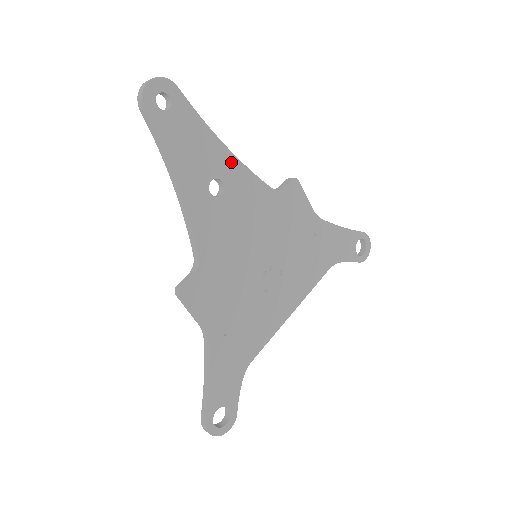
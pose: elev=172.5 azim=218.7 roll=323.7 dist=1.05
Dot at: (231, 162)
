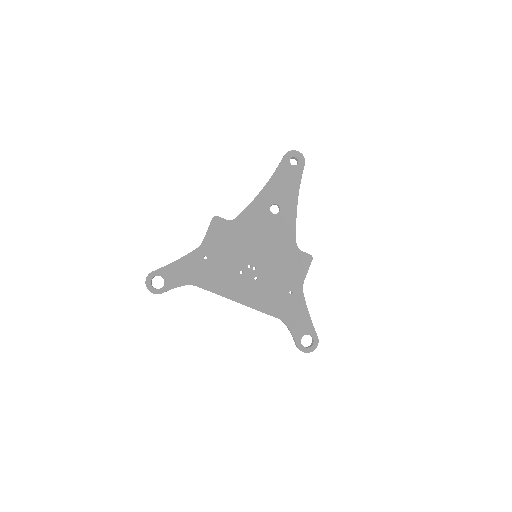
Dot at: (292, 210)
